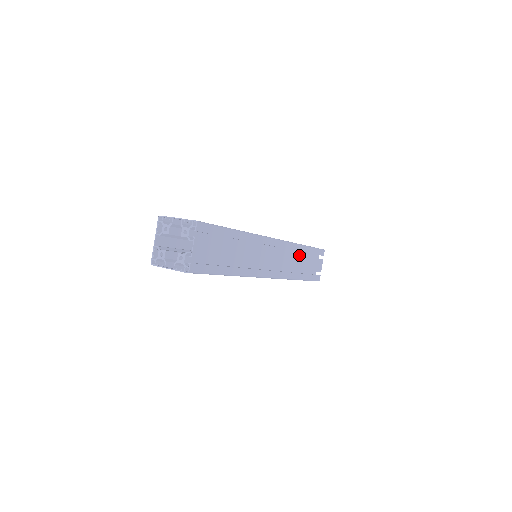
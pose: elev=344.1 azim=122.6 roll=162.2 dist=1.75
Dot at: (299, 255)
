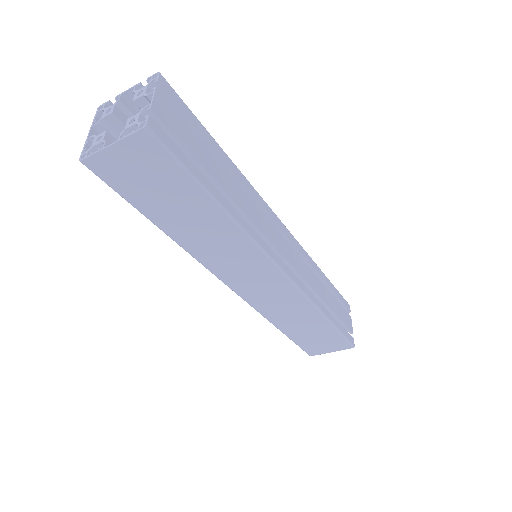
Dot at: (318, 279)
